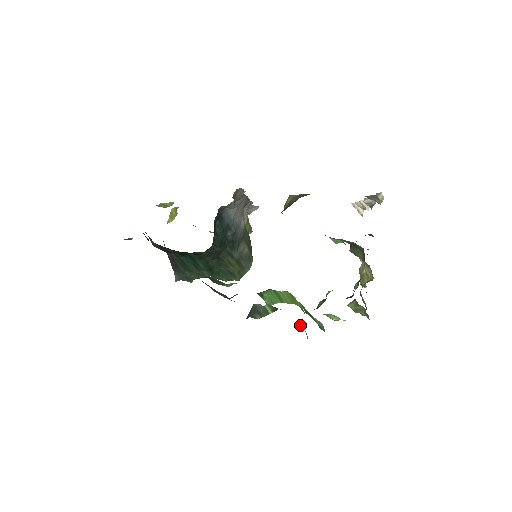
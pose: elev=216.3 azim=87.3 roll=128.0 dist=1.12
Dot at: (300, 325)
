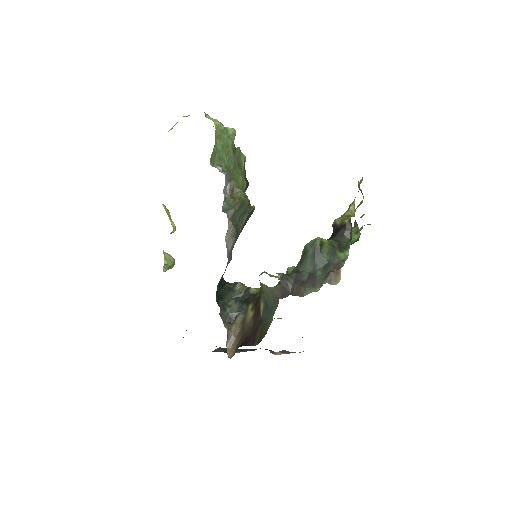
Dot at: occluded
